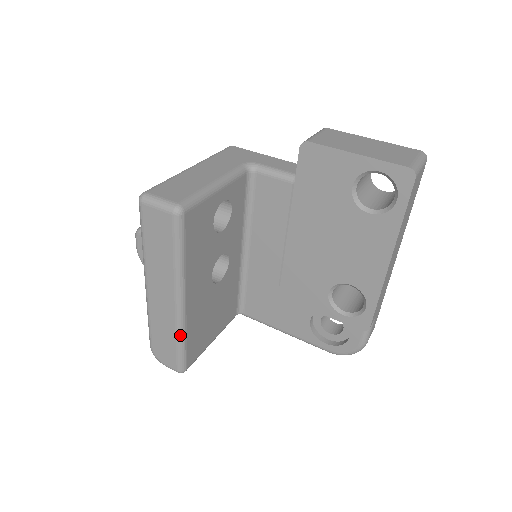
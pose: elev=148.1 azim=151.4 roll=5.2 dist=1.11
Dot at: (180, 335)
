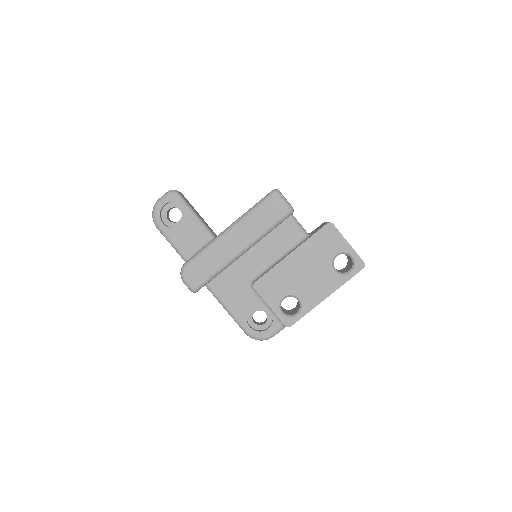
Dot at: (222, 269)
